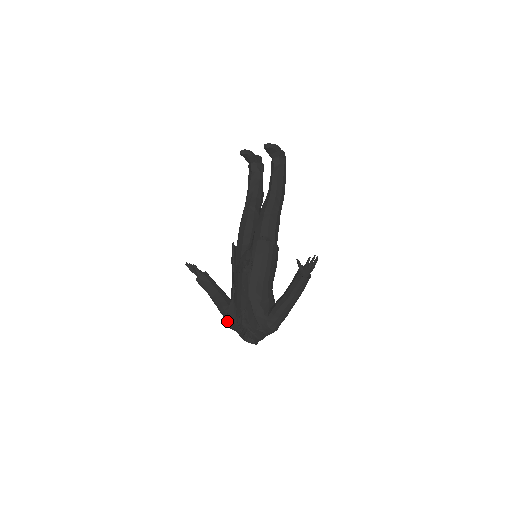
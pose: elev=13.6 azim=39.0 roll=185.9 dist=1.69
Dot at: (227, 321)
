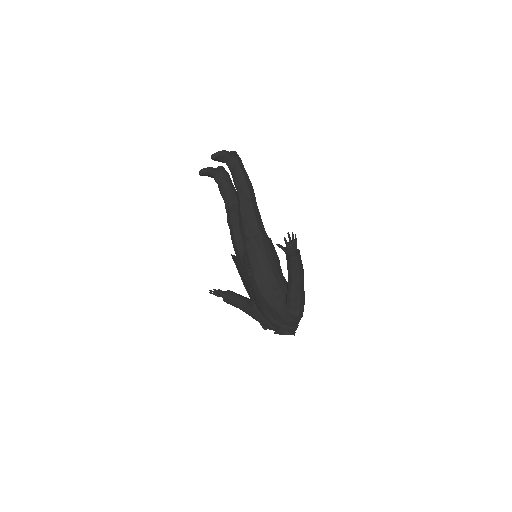
Dot at: occluded
